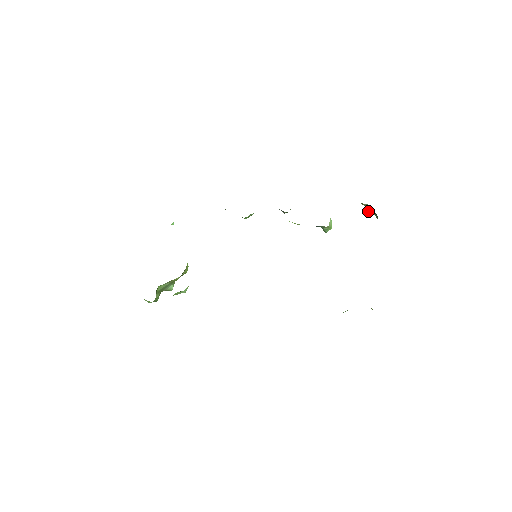
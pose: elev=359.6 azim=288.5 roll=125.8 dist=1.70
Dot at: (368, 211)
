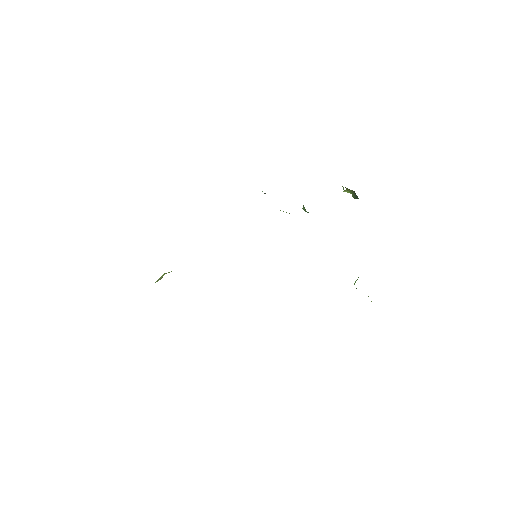
Dot at: (346, 190)
